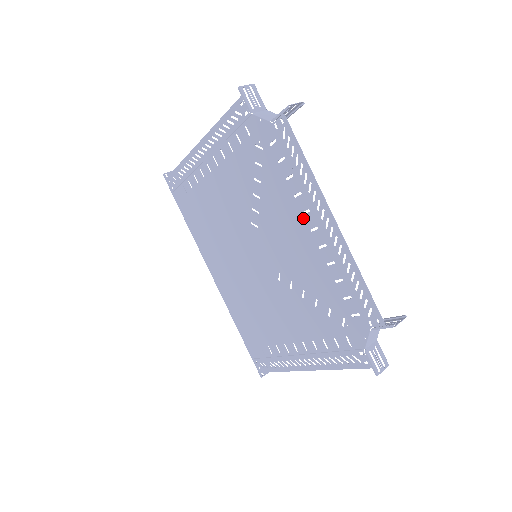
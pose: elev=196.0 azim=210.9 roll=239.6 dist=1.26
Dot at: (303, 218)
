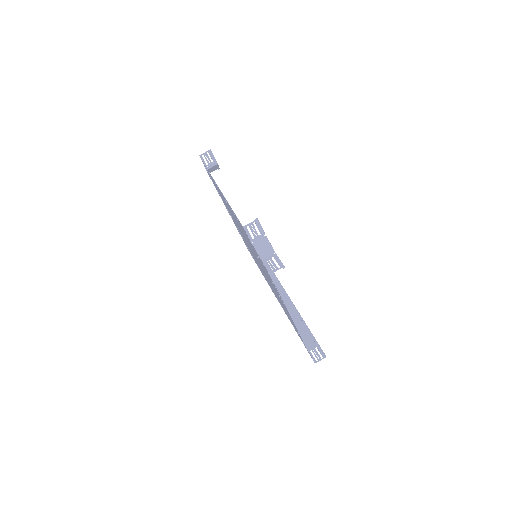
Dot at: occluded
